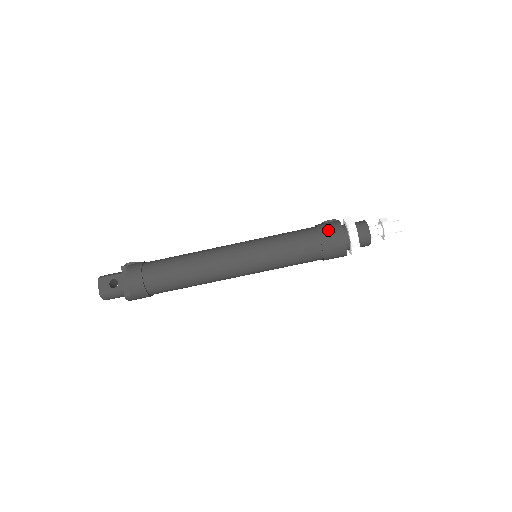
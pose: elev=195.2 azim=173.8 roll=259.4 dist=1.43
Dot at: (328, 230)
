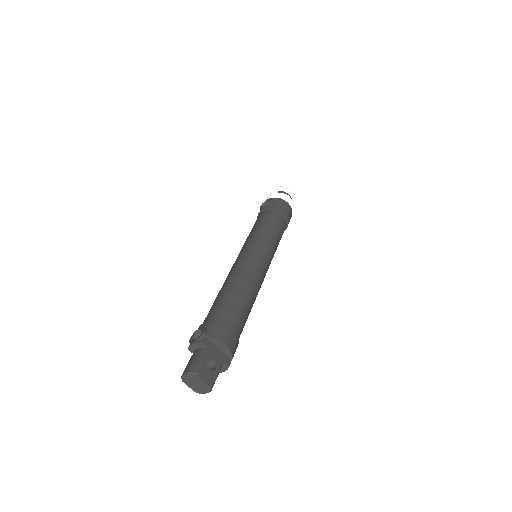
Dot at: (283, 207)
